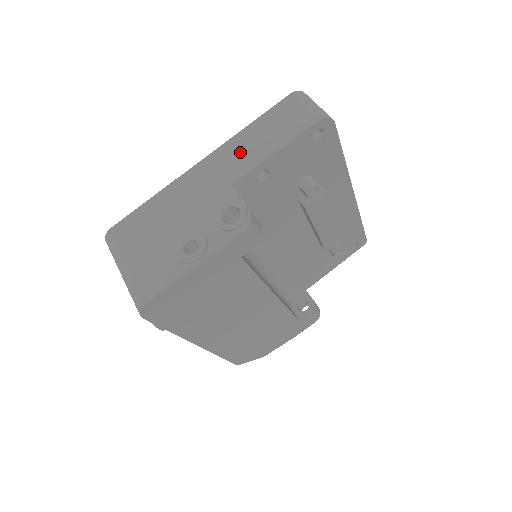
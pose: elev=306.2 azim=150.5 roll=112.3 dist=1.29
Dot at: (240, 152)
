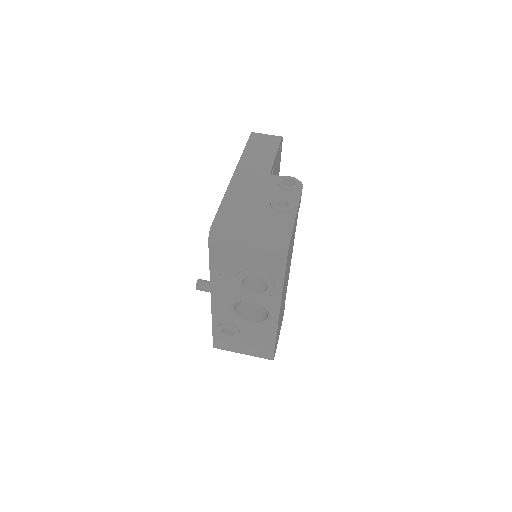
Dot at: (255, 161)
